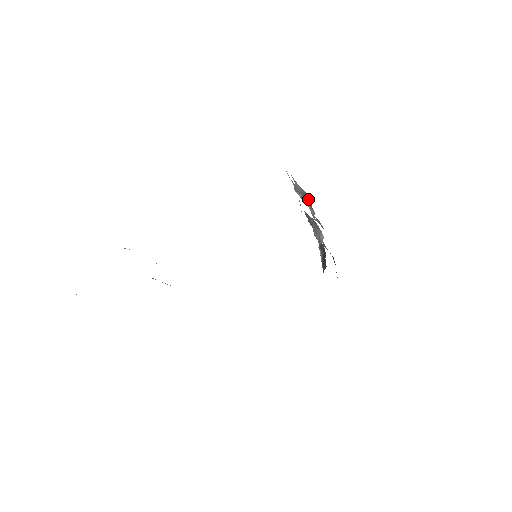
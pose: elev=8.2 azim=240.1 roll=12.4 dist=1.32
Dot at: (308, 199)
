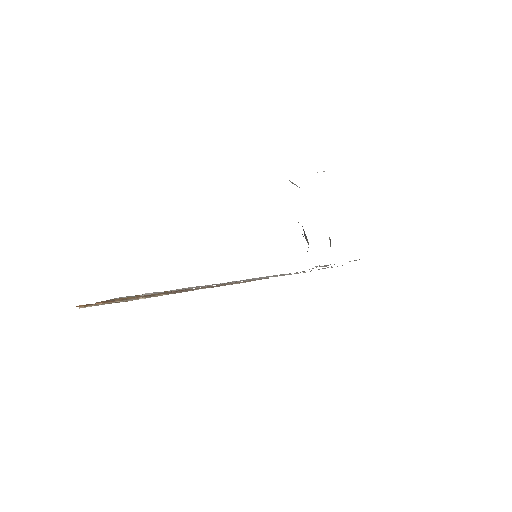
Dot at: occluded
